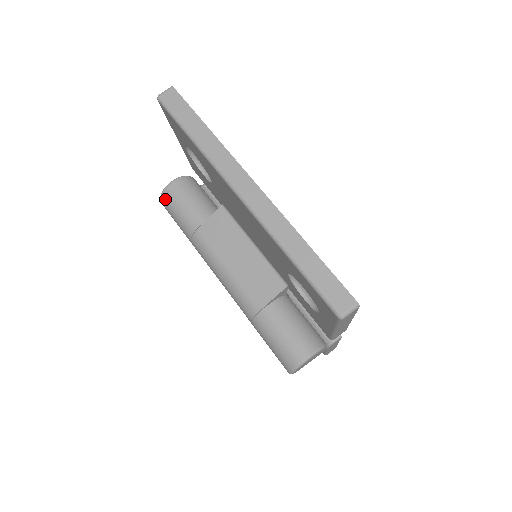
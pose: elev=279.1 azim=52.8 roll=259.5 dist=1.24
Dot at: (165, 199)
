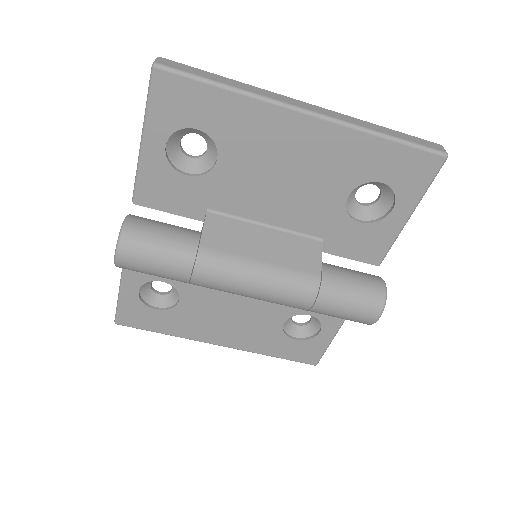
Dot at: (130, 241)
